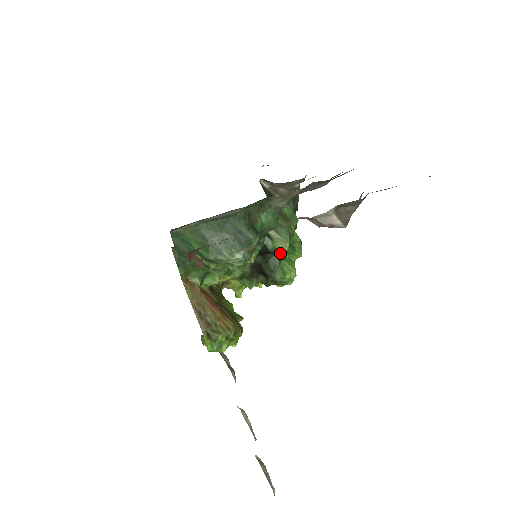
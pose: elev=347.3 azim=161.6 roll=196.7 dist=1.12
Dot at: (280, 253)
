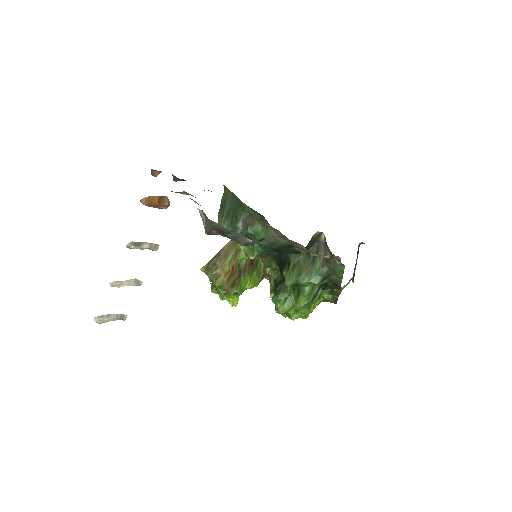
Dot at: (290, 287)
